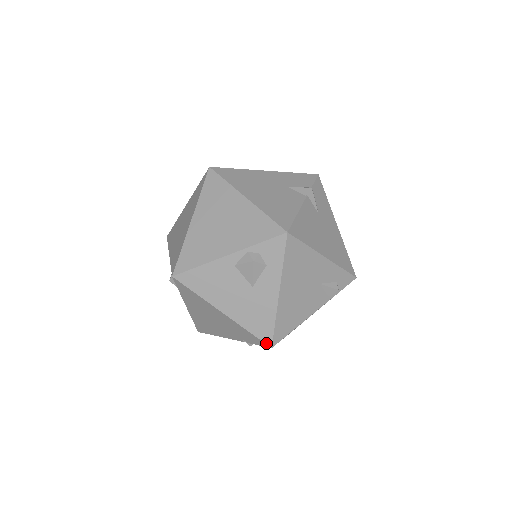
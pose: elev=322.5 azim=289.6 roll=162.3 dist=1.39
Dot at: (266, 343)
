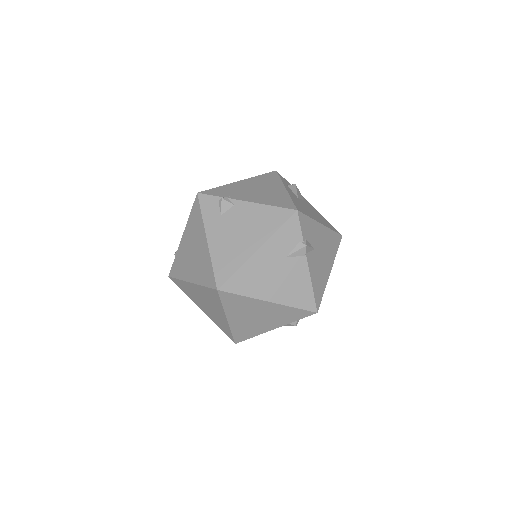
Dot at: occluded
